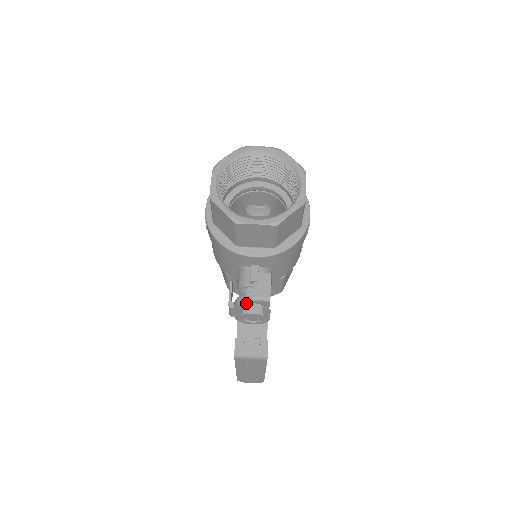
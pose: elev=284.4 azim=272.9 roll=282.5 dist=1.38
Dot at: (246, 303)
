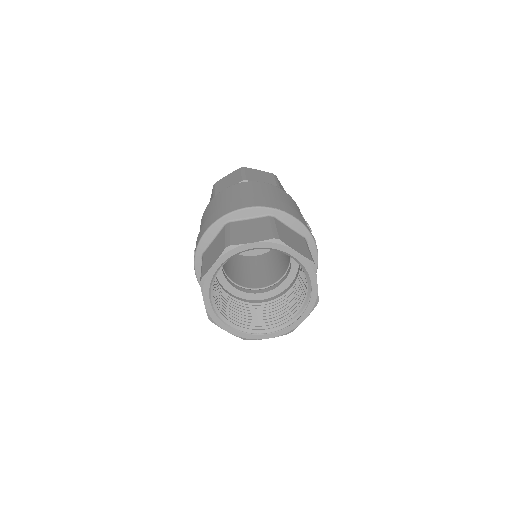
Dot at: occluded
